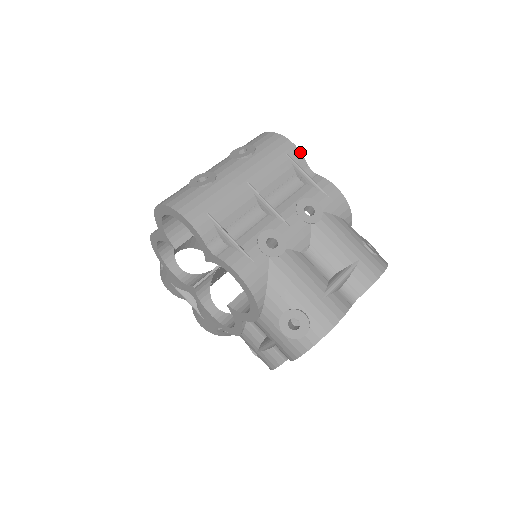
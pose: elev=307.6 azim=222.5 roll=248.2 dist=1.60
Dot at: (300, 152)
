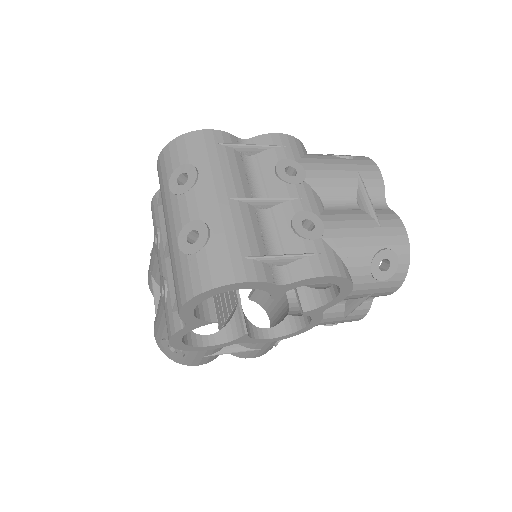
Dot at: (223, 132)
